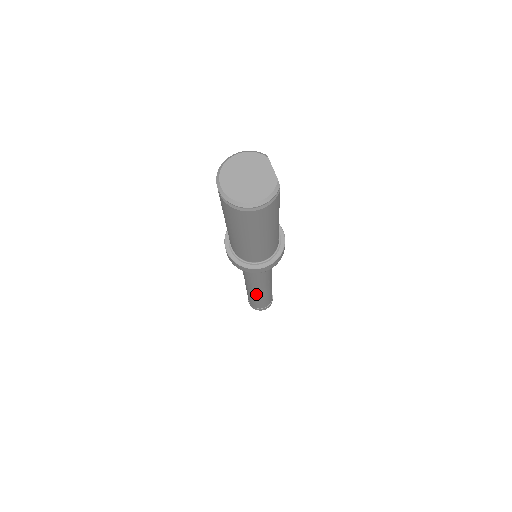
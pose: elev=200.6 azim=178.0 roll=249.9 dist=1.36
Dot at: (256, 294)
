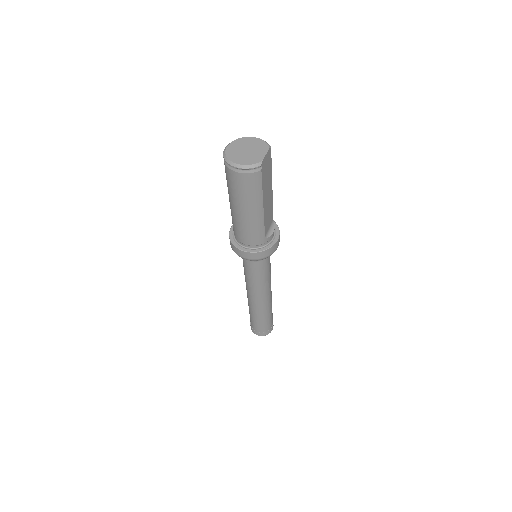
Dot at: (250, 303)
